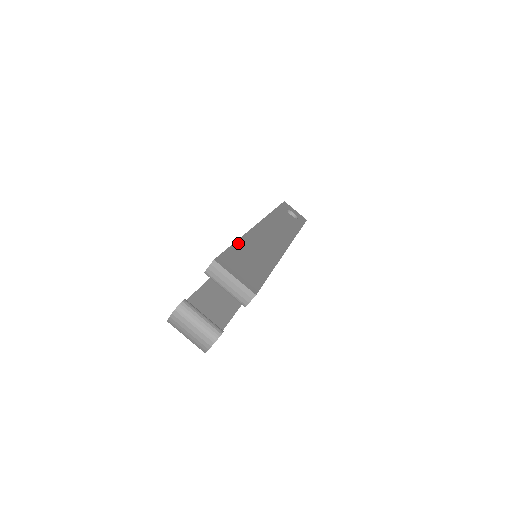
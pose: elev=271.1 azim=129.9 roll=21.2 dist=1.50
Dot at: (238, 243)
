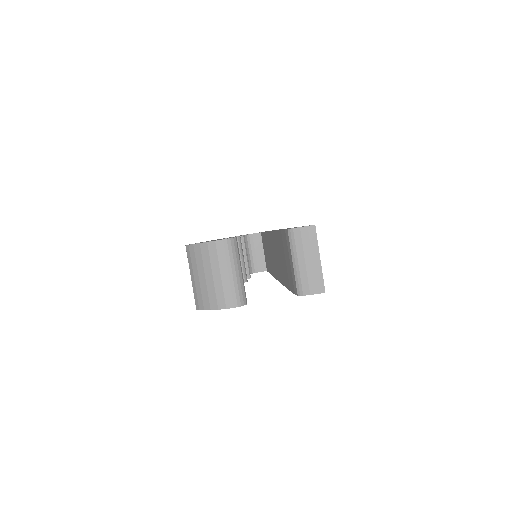
Dot at: occluded
